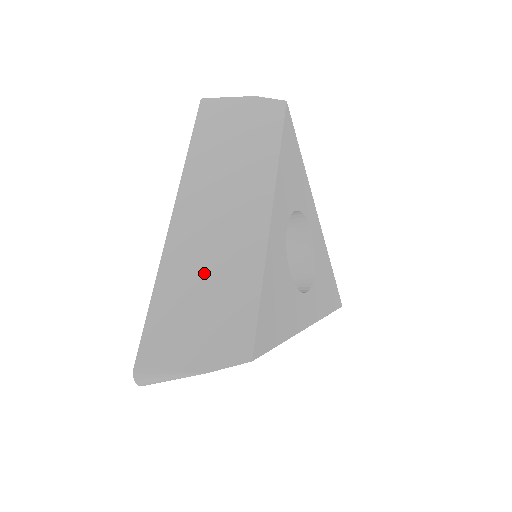
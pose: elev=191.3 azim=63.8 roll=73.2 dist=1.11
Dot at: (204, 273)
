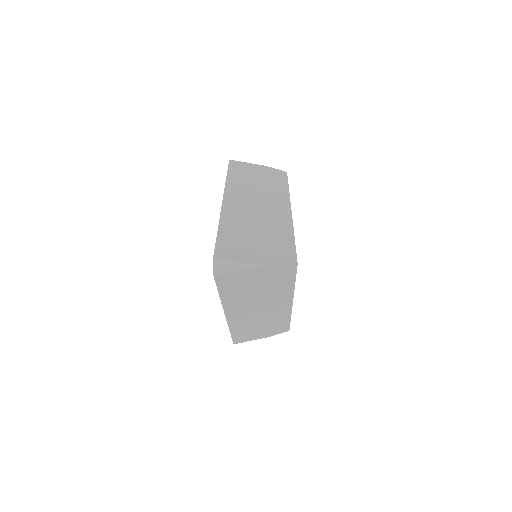
Dot at: (254, 226)
